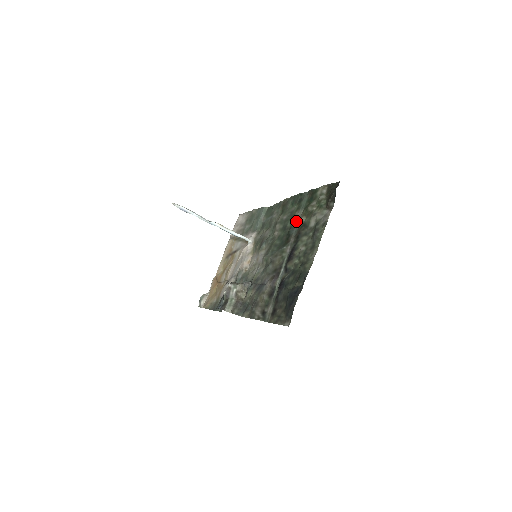
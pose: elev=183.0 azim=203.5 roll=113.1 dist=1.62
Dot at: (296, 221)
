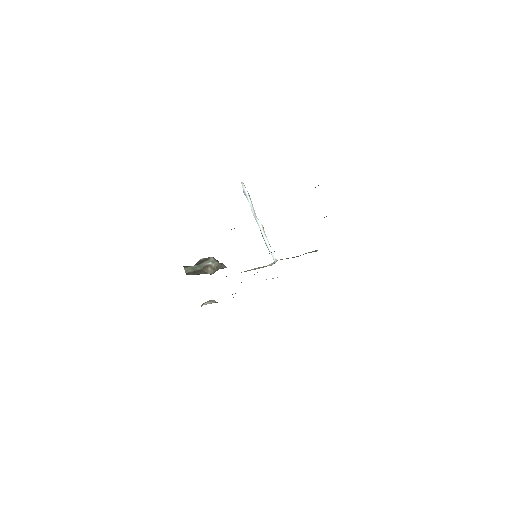
Dot at: occluded
